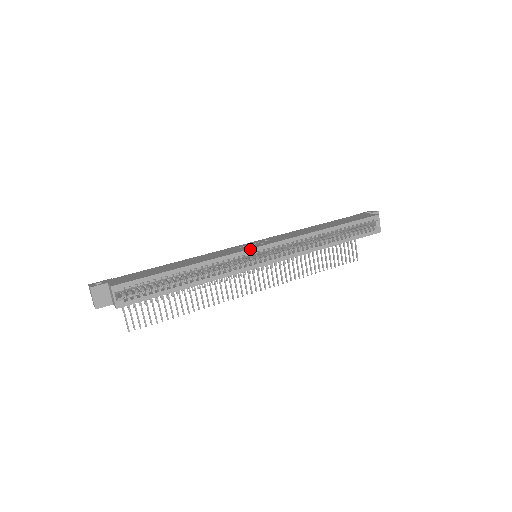
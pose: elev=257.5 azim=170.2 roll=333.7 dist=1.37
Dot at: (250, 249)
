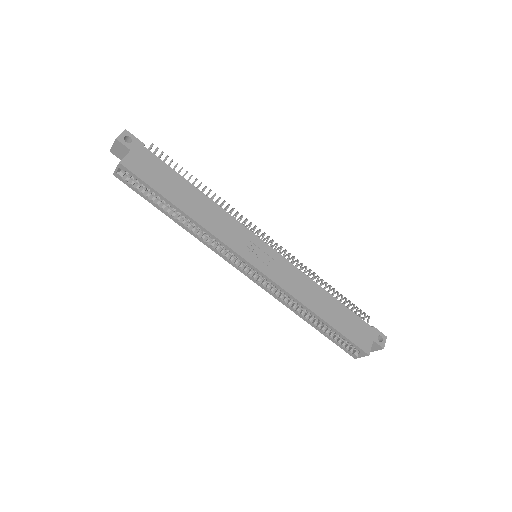
Dot at: (243, 258)
